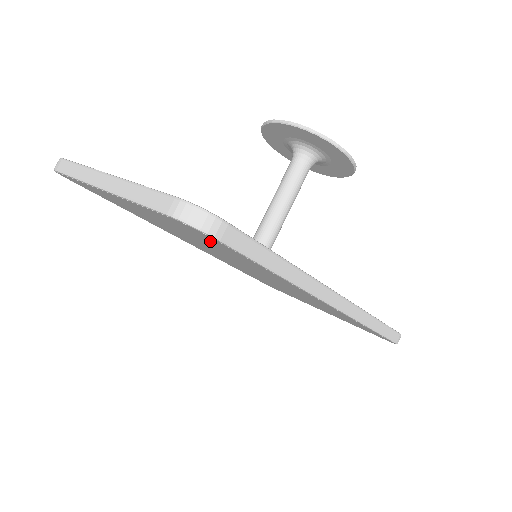
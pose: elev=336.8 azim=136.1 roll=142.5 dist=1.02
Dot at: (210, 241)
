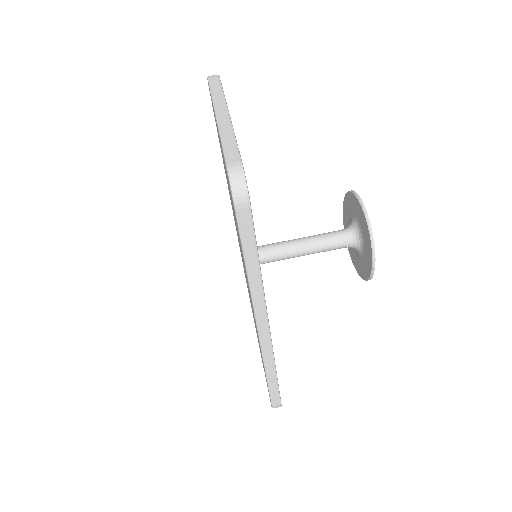
Dot at: occluded
